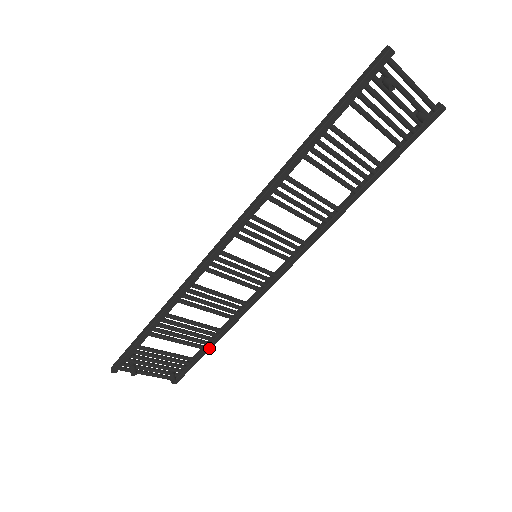
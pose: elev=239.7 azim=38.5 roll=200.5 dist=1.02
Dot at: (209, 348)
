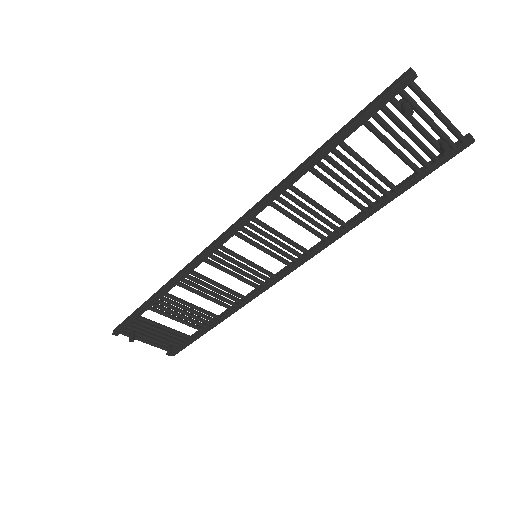
Dot at: (206, 331)
